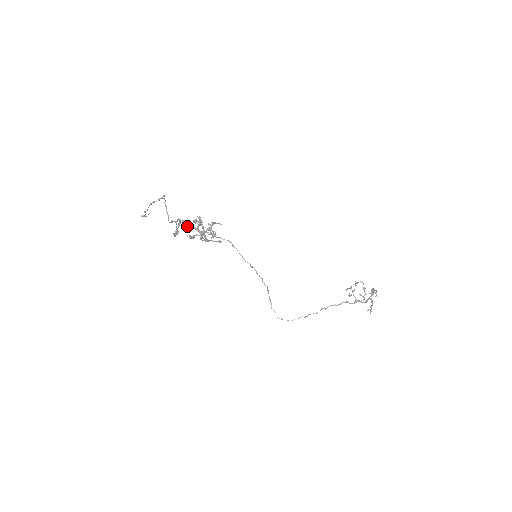
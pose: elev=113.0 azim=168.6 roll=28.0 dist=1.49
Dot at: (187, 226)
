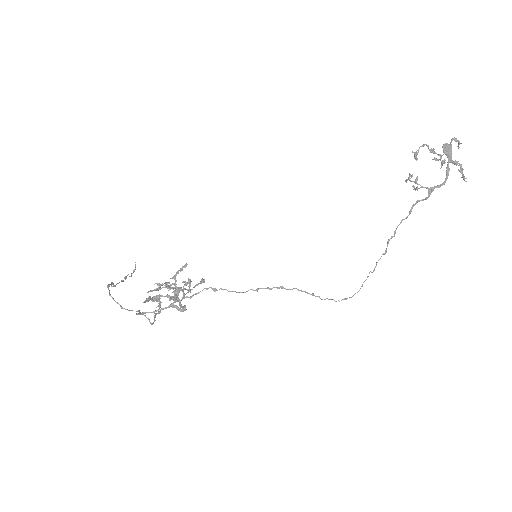
Dot at: occluded
